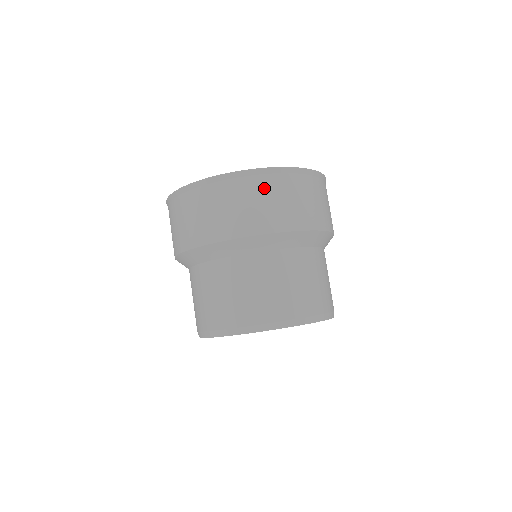
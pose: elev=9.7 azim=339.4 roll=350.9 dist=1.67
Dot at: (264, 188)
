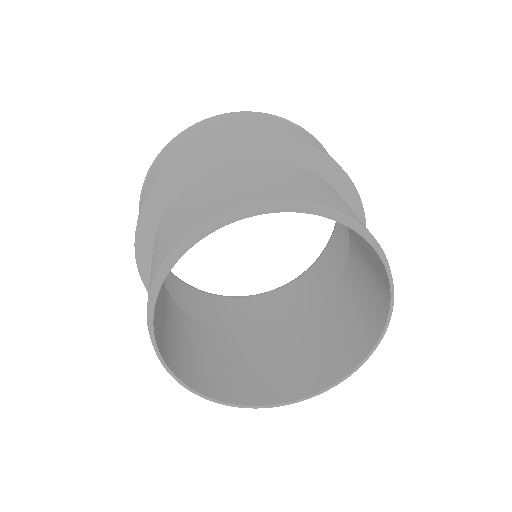
Dot at: (264, 120)
